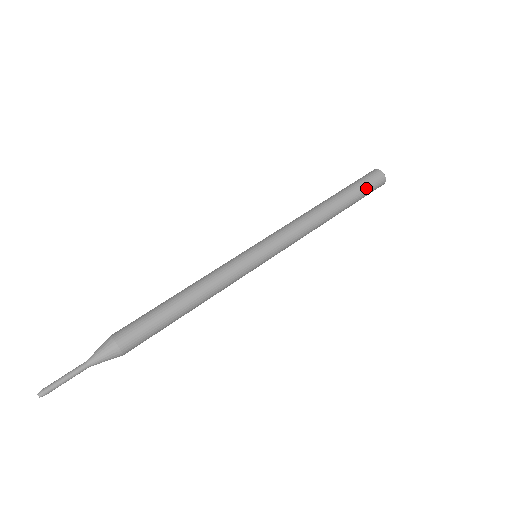
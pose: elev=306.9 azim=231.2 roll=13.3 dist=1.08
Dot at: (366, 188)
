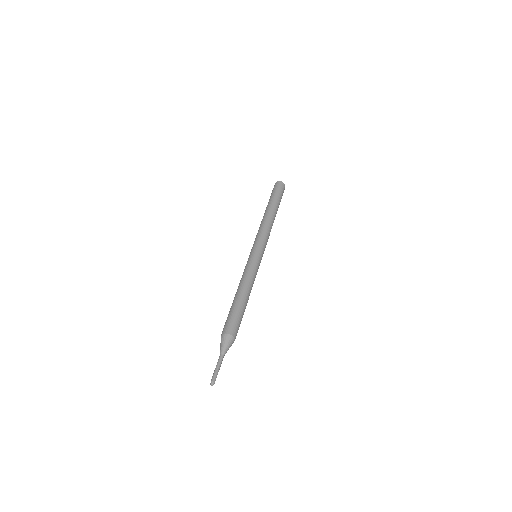
Dot at: occluded
